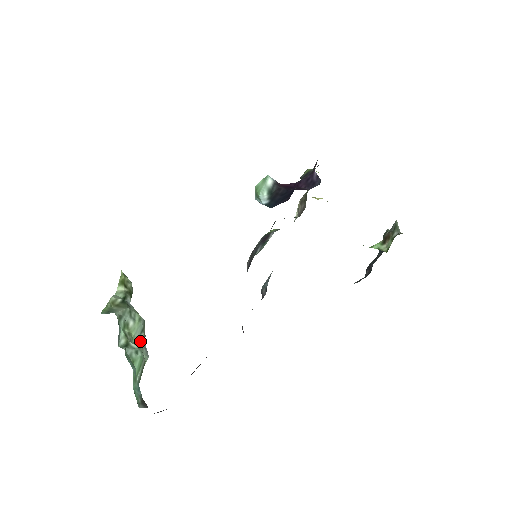
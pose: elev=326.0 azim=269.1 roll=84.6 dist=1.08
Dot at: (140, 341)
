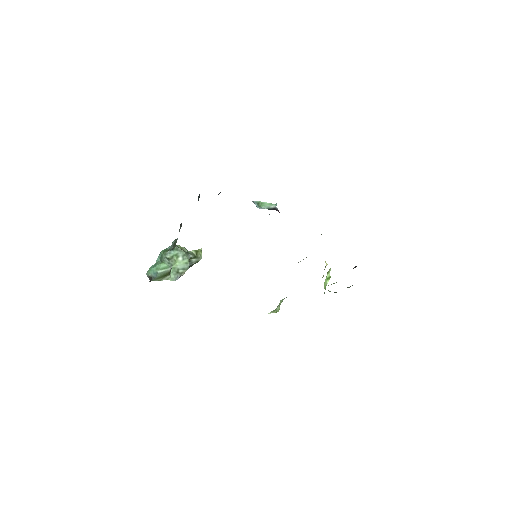
Dot at: (178, 271)
